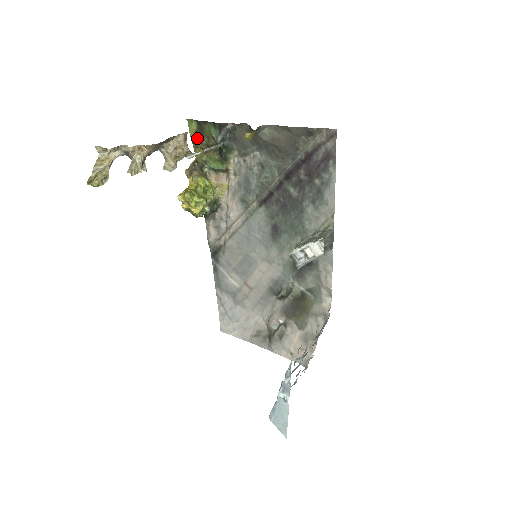
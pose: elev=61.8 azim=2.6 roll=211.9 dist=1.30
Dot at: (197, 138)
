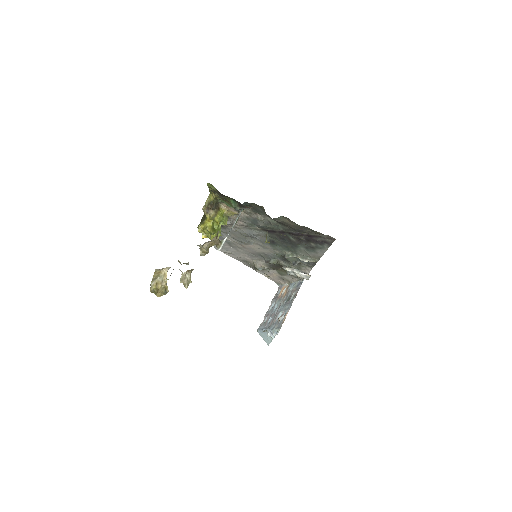
Dot at: (215, 192)
